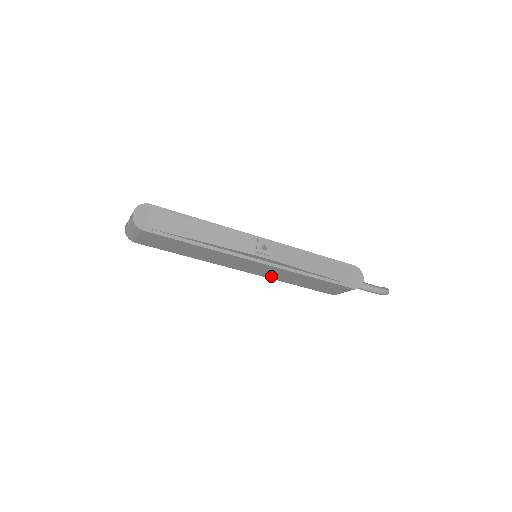
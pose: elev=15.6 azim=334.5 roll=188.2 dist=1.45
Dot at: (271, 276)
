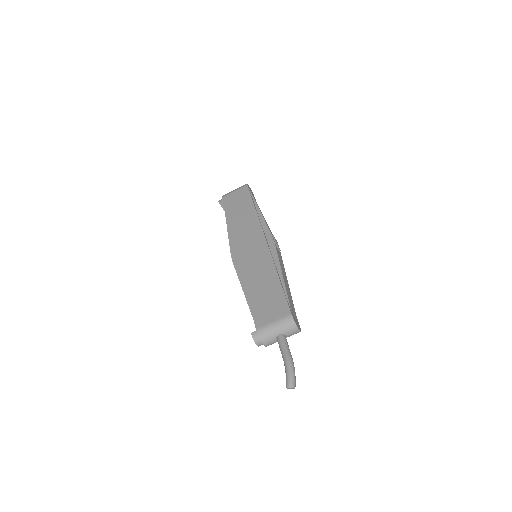
Dot at: (247, 268)
